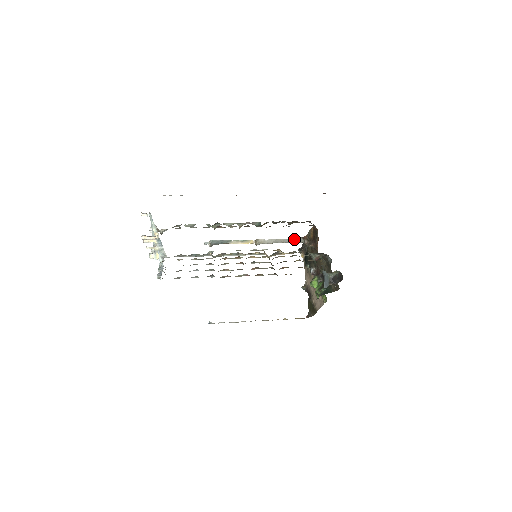
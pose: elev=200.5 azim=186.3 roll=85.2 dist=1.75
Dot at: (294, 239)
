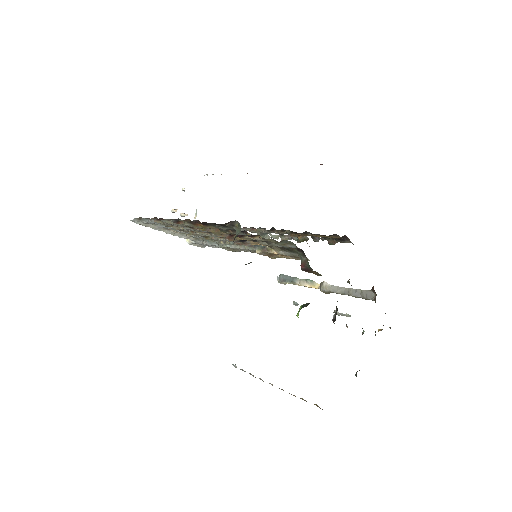
Dot at: (363, 291)
